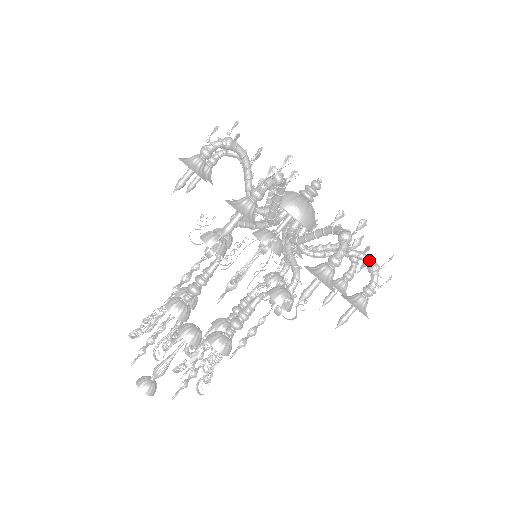
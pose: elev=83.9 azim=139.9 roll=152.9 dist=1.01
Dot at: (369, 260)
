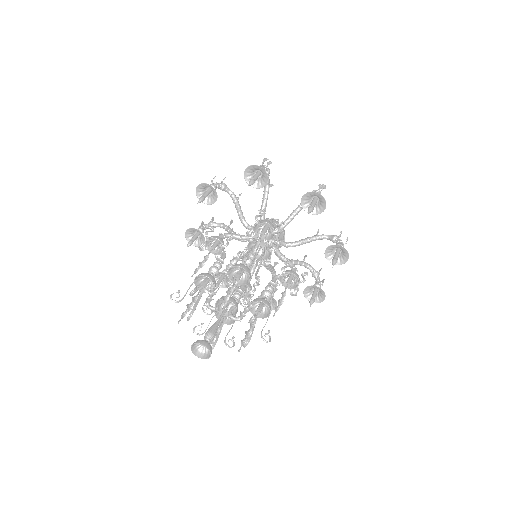
Dot at: occluded
